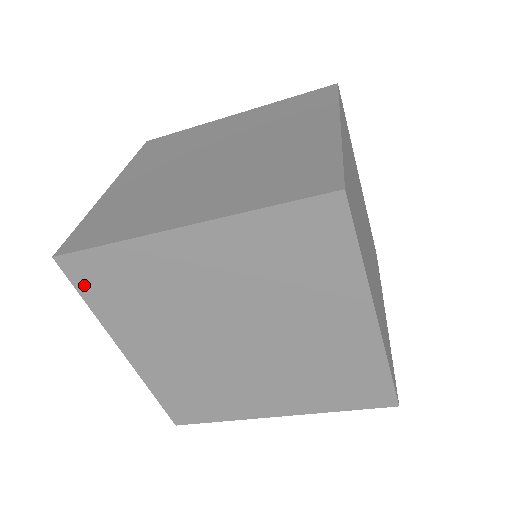
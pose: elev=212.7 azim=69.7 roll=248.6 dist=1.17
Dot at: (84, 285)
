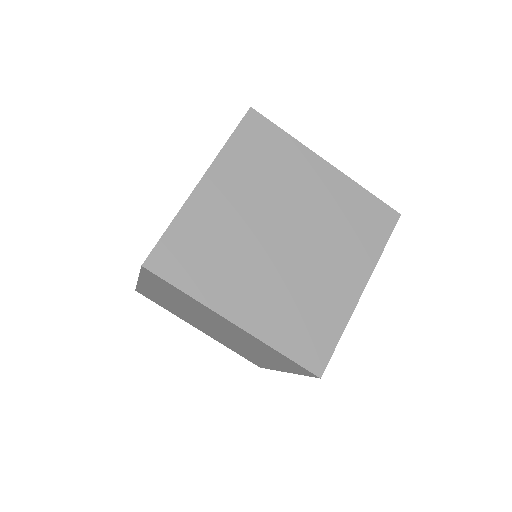
Dot at: (244, 131)
